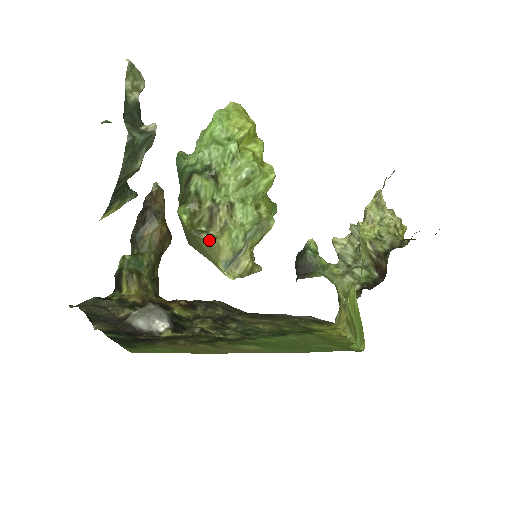
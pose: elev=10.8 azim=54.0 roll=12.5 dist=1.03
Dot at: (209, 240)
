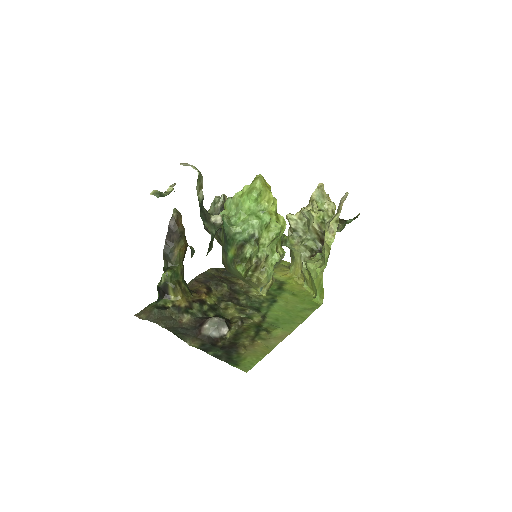
Dot at: (256, 281)
